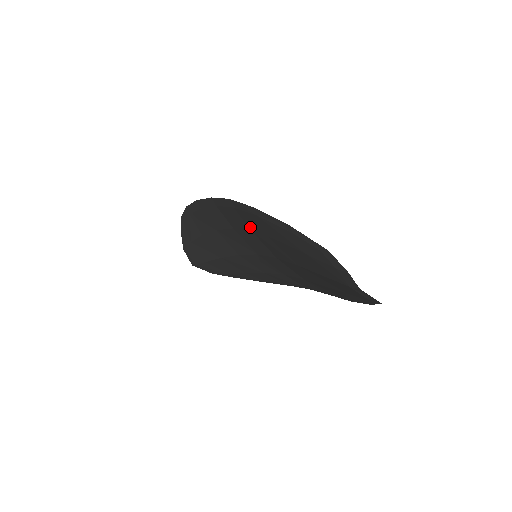
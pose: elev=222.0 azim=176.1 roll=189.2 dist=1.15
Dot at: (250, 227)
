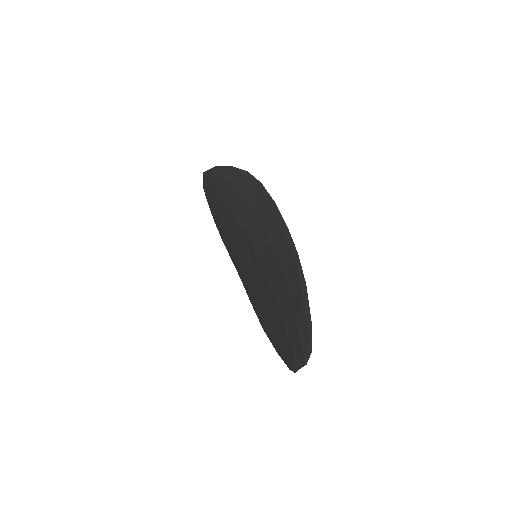
Dot at: (285, 268)
